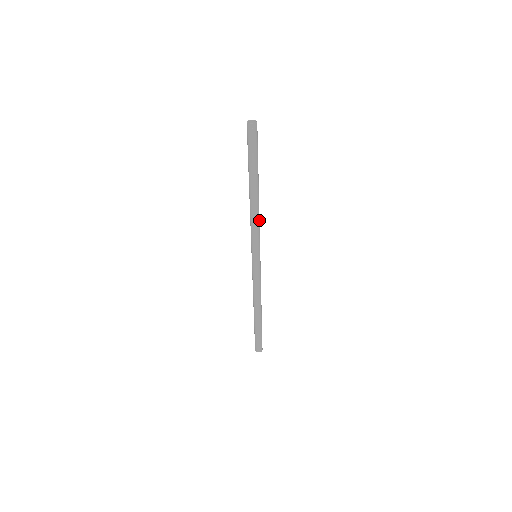
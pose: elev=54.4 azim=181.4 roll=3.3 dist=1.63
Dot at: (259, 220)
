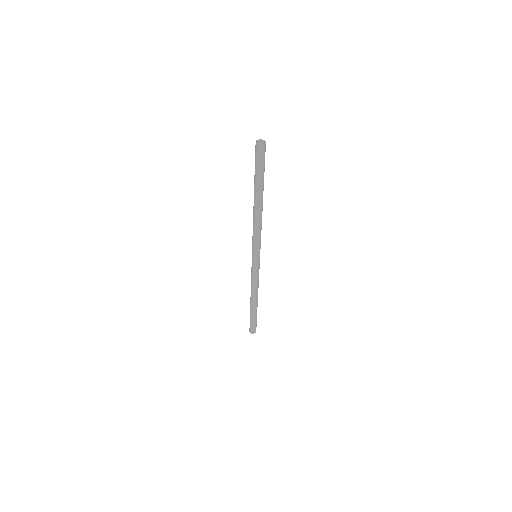
Dot at: occluded
